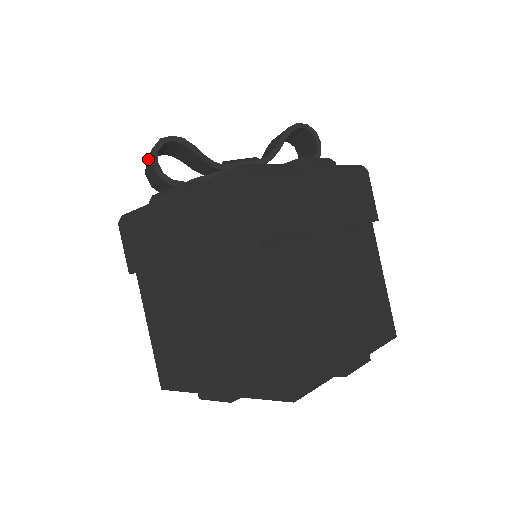
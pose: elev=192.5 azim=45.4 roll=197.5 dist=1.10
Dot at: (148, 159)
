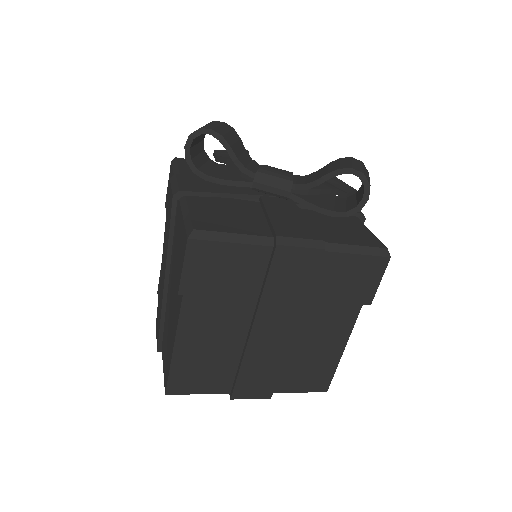
Dot at: occluded
